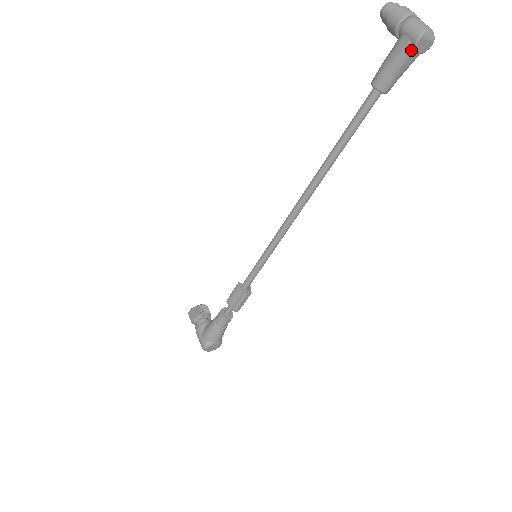
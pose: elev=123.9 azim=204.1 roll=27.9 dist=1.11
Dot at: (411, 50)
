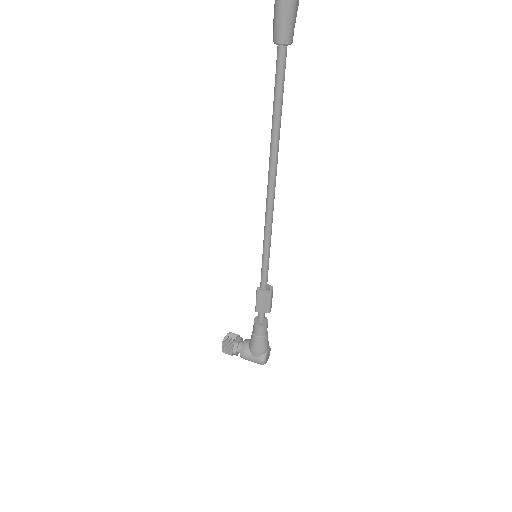
Dot at: out of frame
